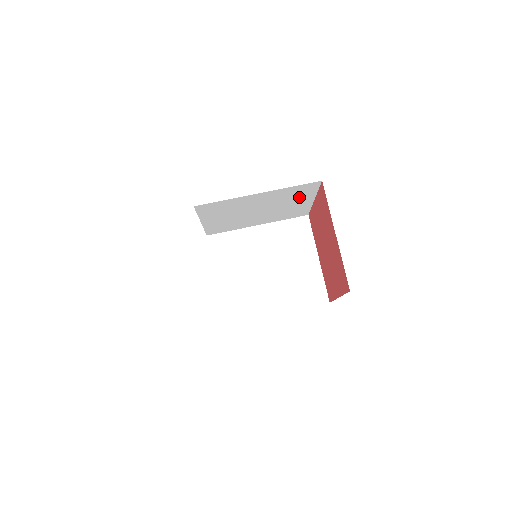
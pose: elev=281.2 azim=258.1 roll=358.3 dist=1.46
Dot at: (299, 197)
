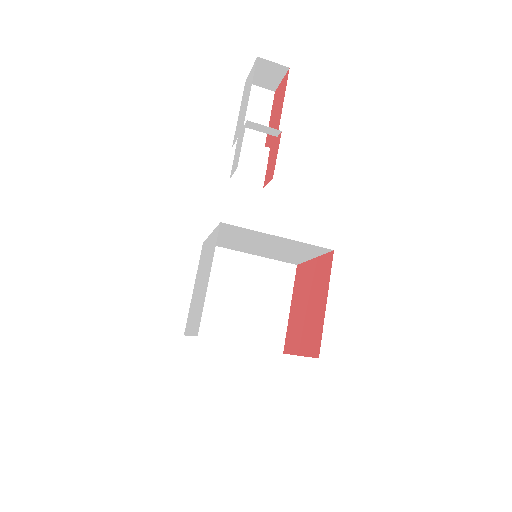
Dot at: occluded
